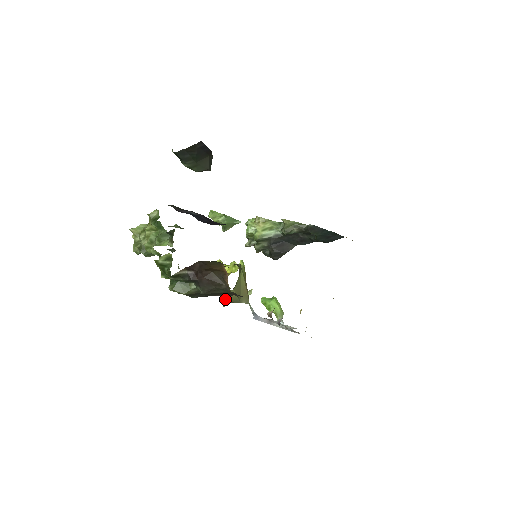
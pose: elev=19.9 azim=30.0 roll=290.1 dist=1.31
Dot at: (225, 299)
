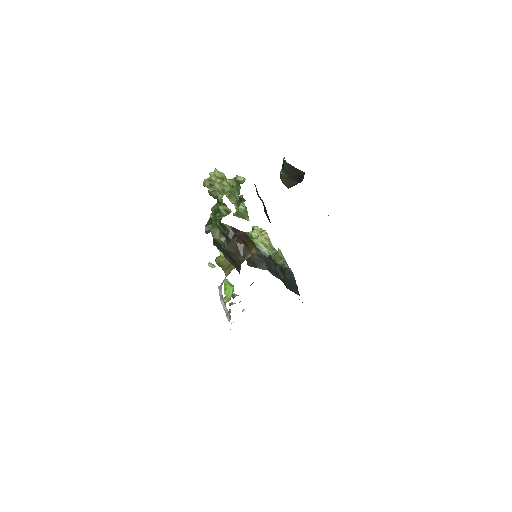
Dot at: (220, 261)
